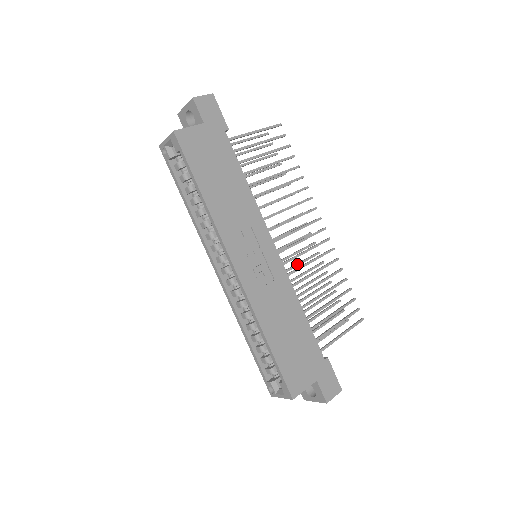
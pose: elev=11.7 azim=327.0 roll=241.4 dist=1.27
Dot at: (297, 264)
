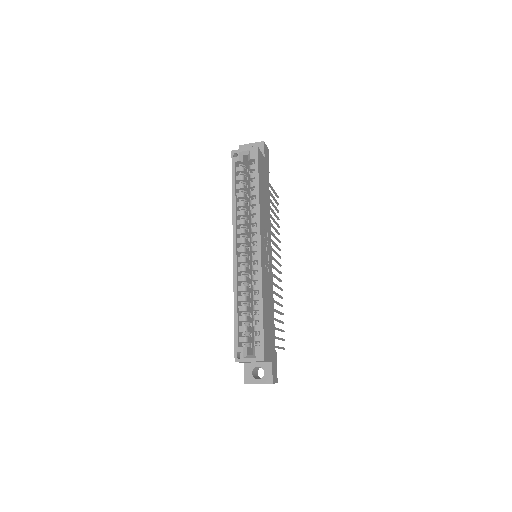
Dot at: occluded
